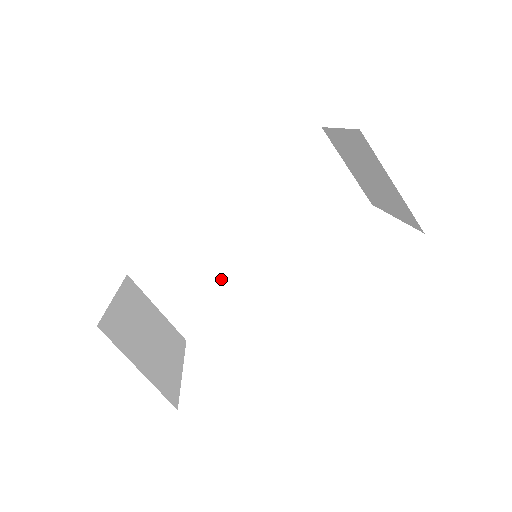
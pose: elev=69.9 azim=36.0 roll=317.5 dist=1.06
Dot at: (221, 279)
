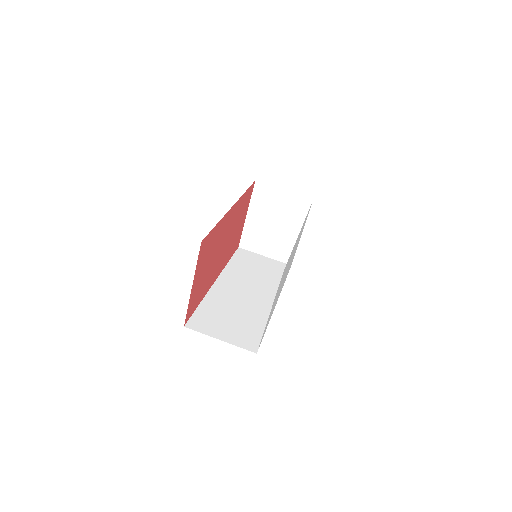
Dot at: (247, 313)
